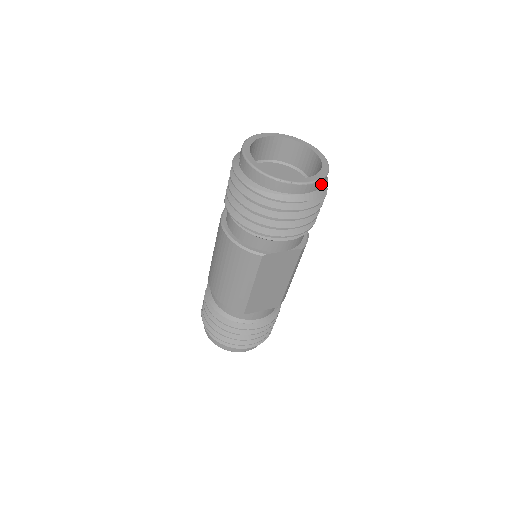
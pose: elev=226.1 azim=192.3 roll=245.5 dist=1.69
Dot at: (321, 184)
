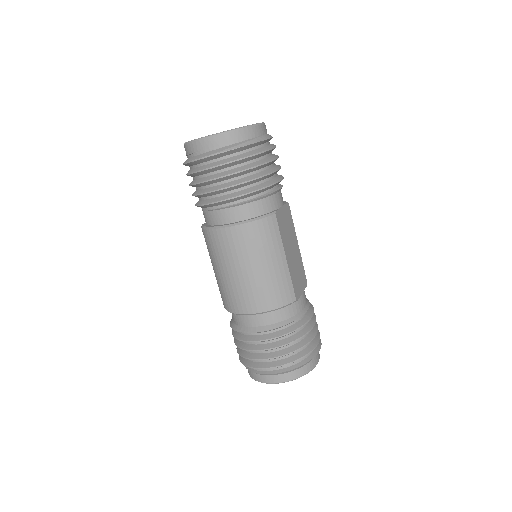
Dot at: occluded
